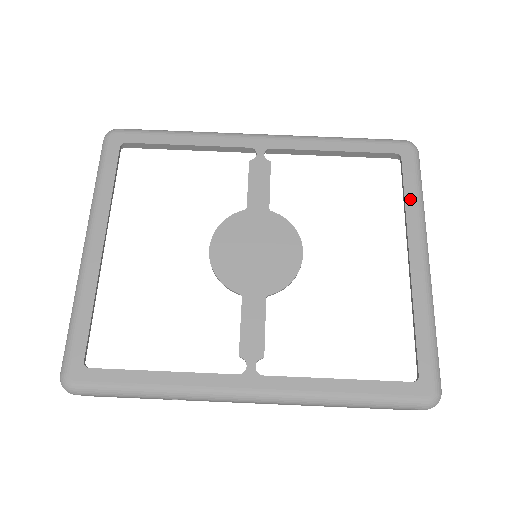
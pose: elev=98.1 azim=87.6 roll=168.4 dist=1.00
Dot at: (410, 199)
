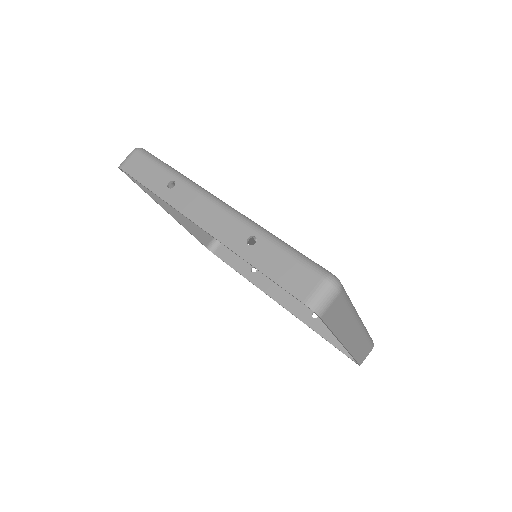
Dot at: occluded
